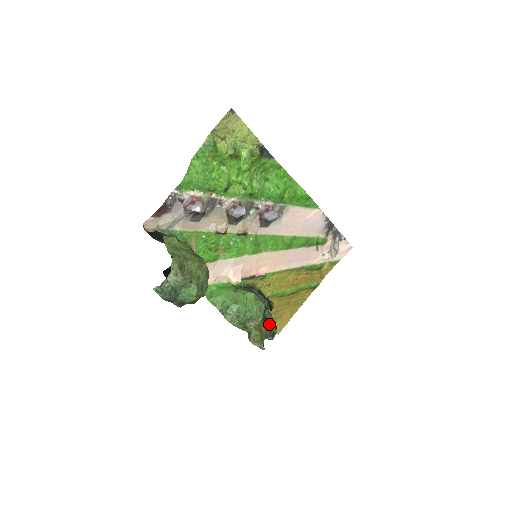
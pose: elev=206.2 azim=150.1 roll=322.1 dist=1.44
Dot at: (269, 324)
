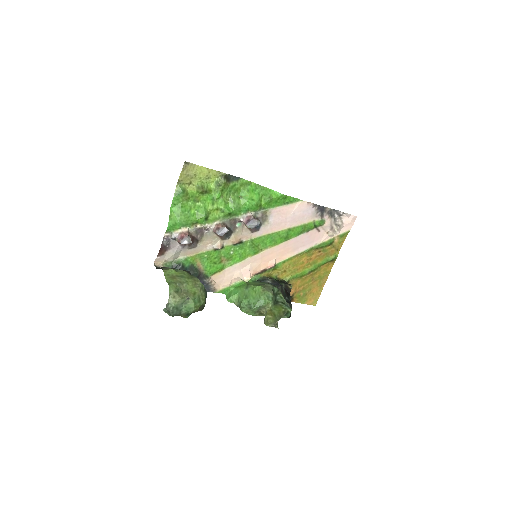
Dot at: (281, 306)
